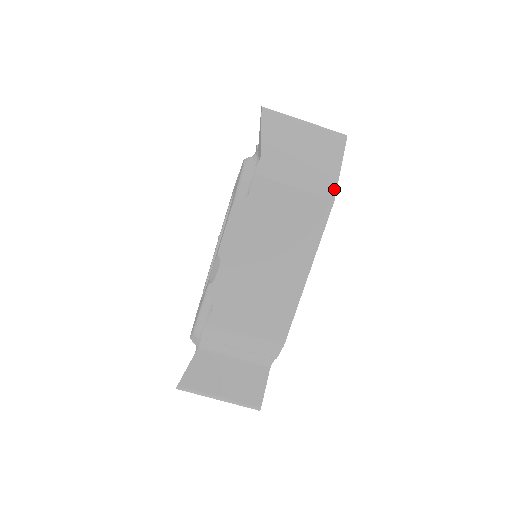
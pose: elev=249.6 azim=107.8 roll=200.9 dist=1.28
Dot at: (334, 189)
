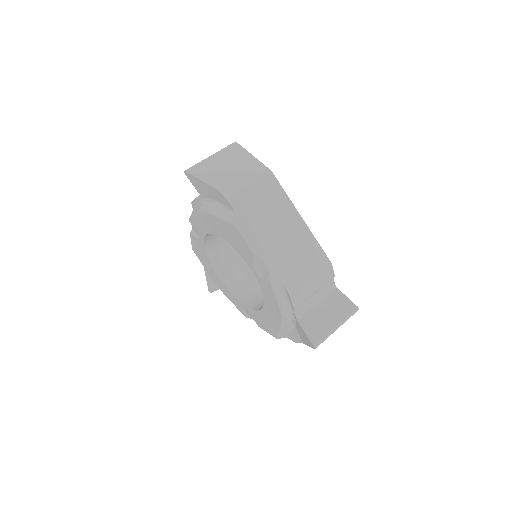
Dot at: (264, 167)
